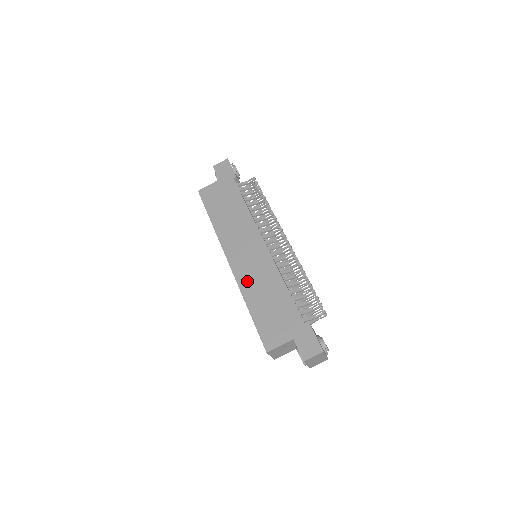
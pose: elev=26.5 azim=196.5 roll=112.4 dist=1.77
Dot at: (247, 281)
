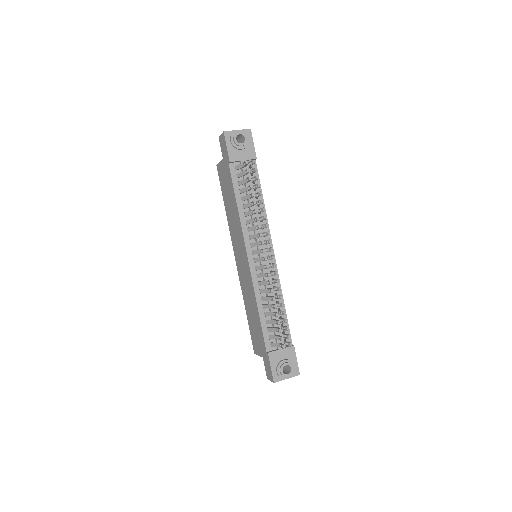
Dot at: (243, 287)
